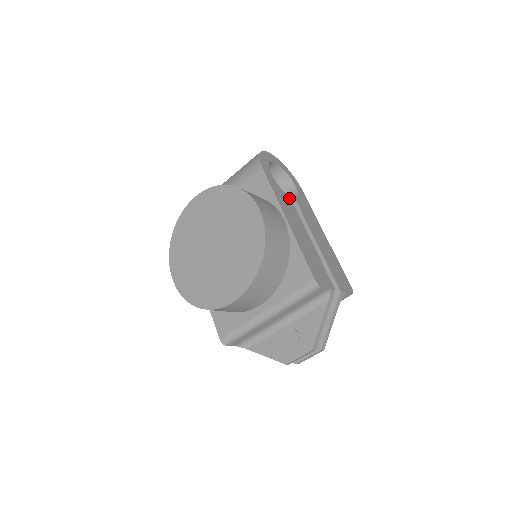
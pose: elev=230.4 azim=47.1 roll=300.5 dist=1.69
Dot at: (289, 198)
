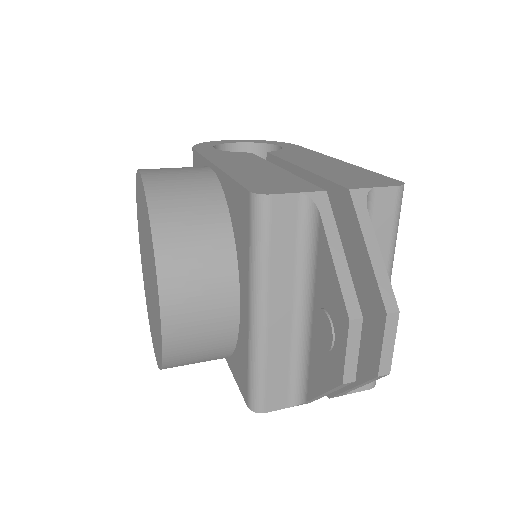
Dot at: (246, 153)
